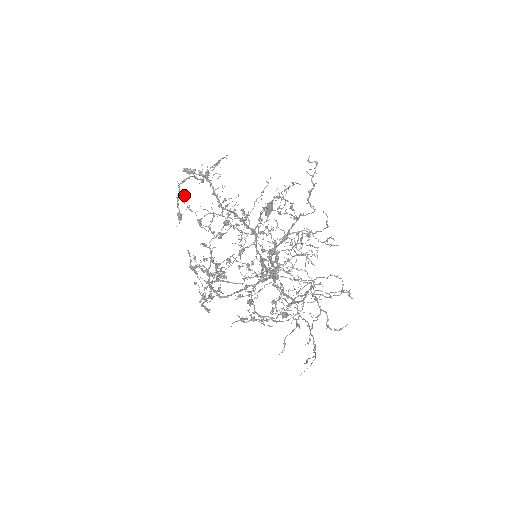
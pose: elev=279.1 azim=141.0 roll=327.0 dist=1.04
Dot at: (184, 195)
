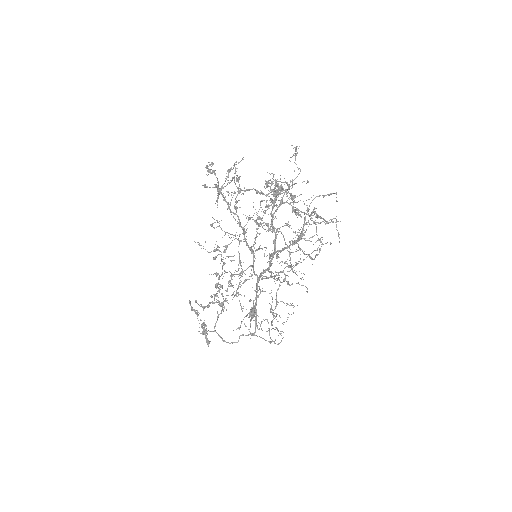
Dot at: (212, 164)
